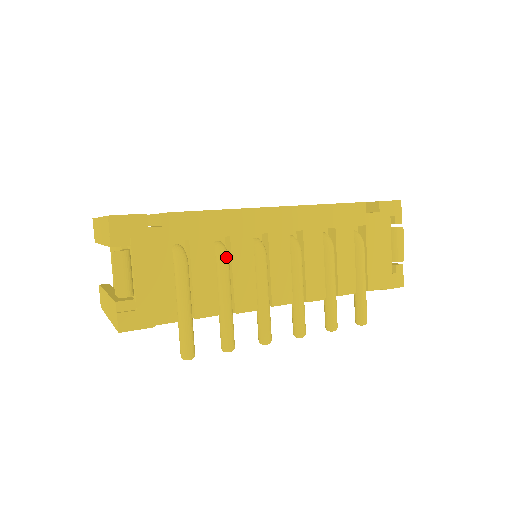
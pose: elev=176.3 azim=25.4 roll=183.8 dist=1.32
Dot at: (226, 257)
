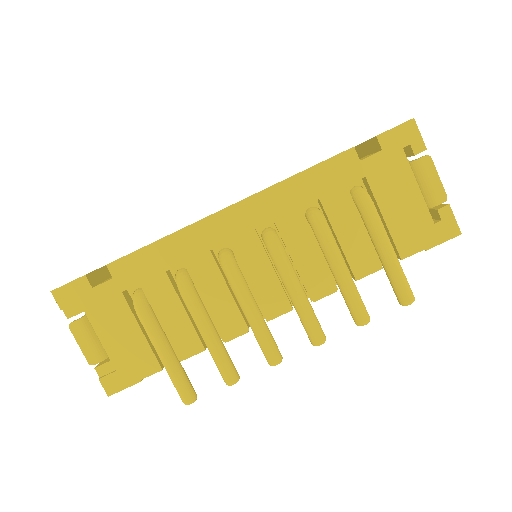
Dot at: (187, 287)
